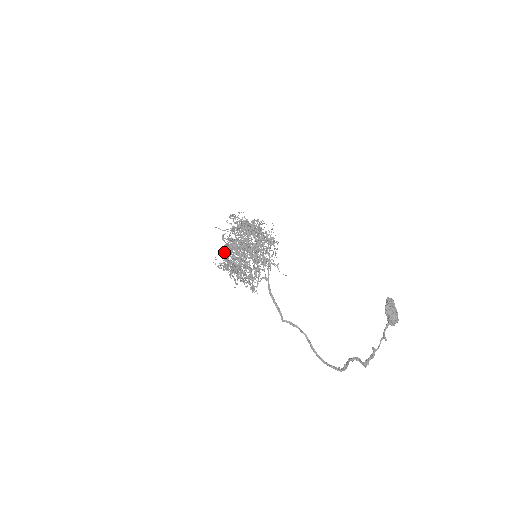
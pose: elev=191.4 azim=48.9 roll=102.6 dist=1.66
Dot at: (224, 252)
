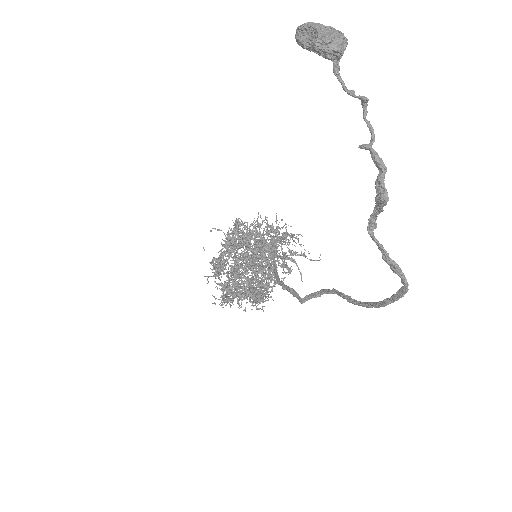
Dot at: (208, 276)
